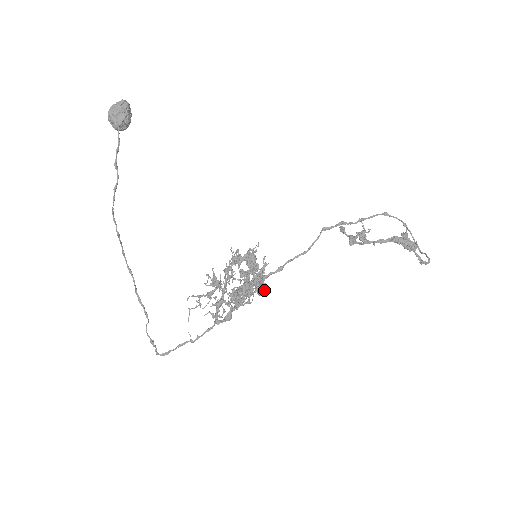
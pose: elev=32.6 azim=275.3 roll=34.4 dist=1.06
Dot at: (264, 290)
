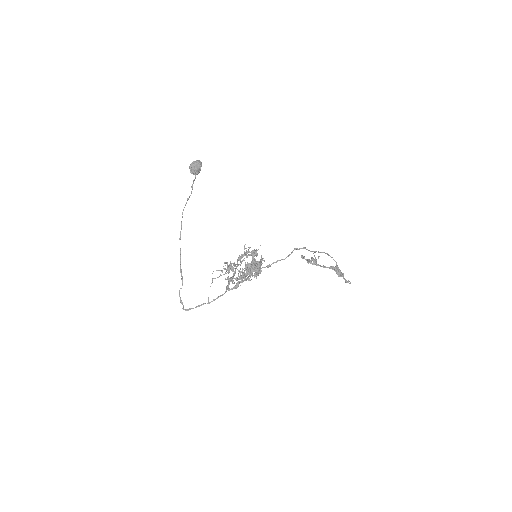
Dot at: (261, 271)
